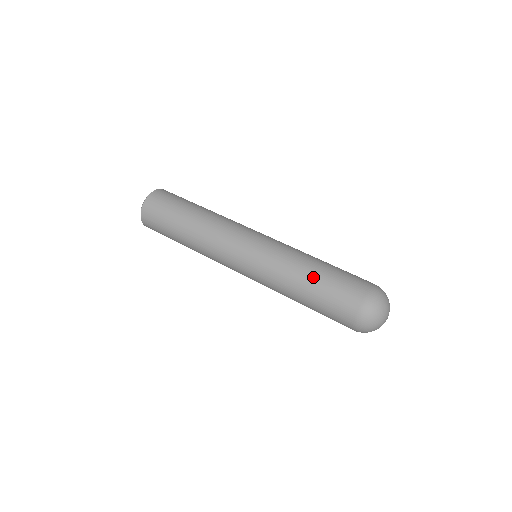
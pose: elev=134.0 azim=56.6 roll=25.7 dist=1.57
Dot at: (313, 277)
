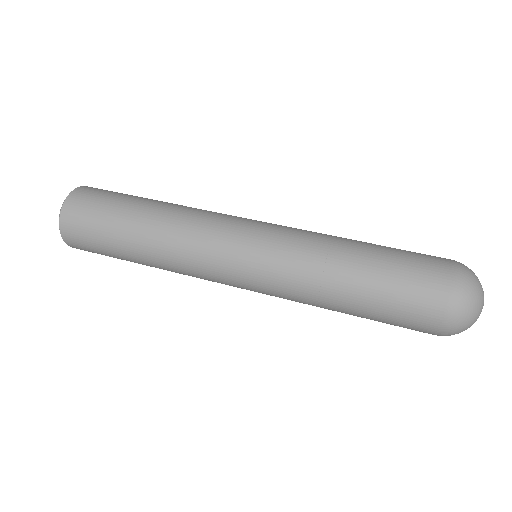
Dot at: (368, 244)
